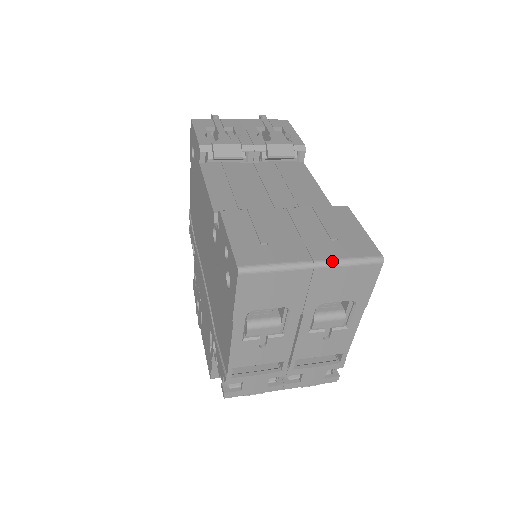
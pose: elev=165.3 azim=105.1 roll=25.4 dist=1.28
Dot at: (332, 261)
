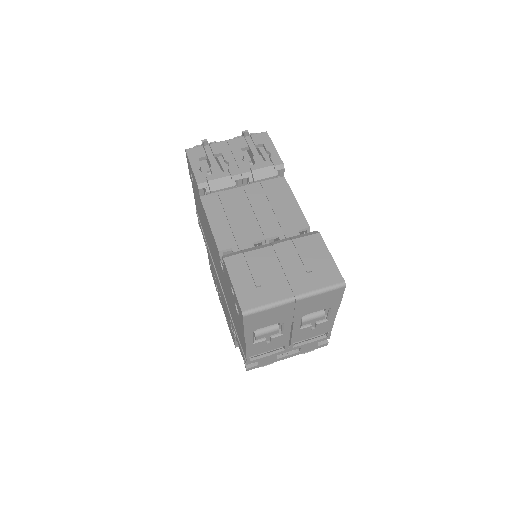
Dot at: (308, 294)
